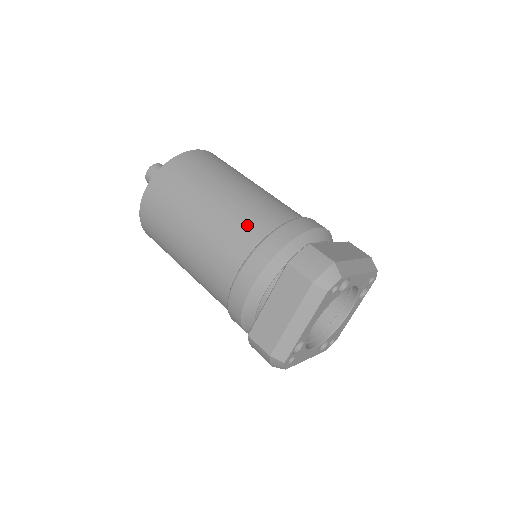
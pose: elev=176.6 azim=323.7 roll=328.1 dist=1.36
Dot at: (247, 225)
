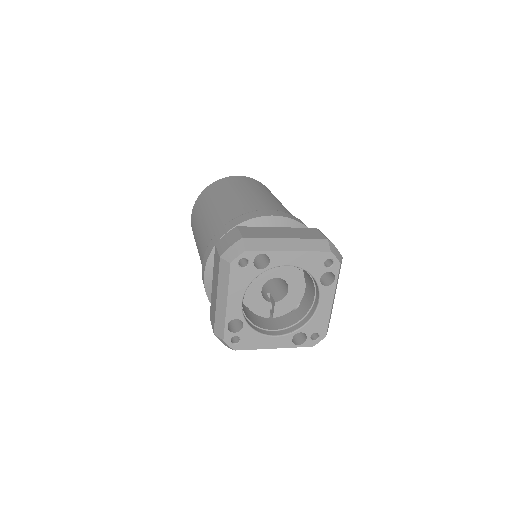
Dot at: (218, 223)
